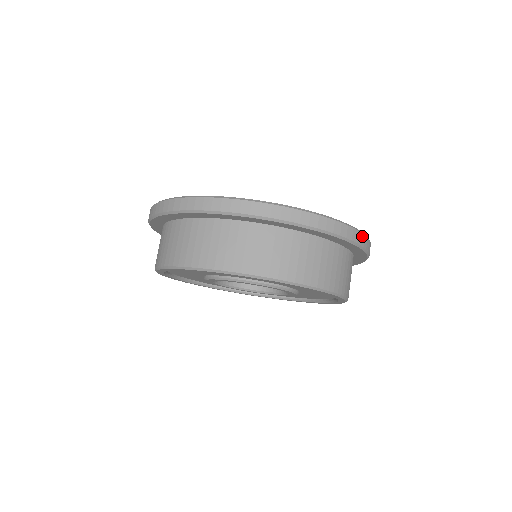
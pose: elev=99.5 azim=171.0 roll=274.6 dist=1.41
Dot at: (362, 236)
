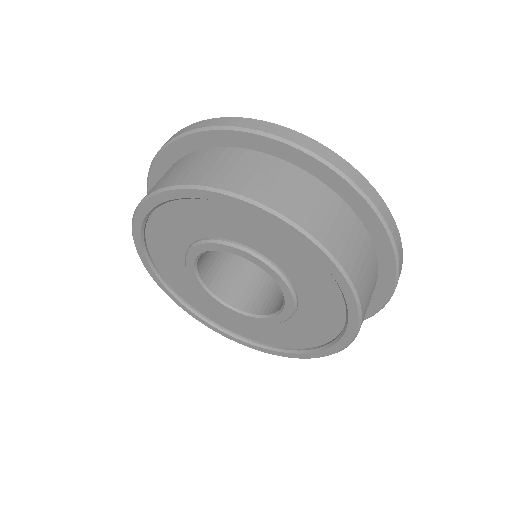
Dot at: (368, 185)
